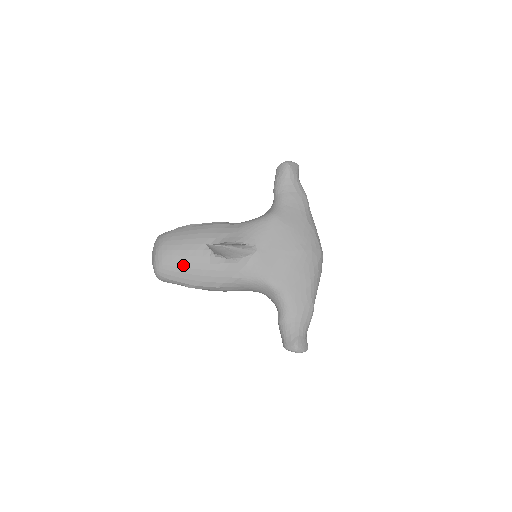
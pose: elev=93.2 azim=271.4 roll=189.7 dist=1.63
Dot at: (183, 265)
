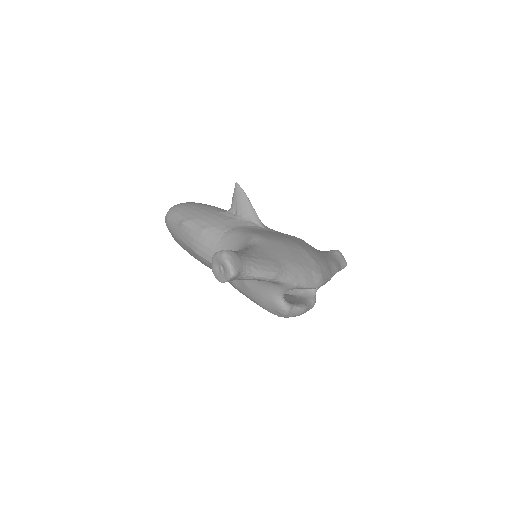
Dot at: (198, 206)
